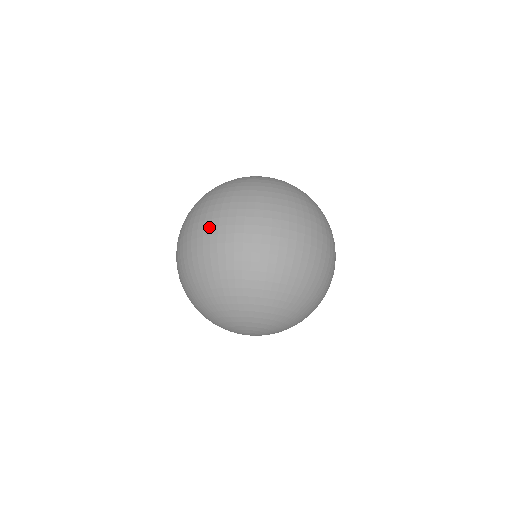
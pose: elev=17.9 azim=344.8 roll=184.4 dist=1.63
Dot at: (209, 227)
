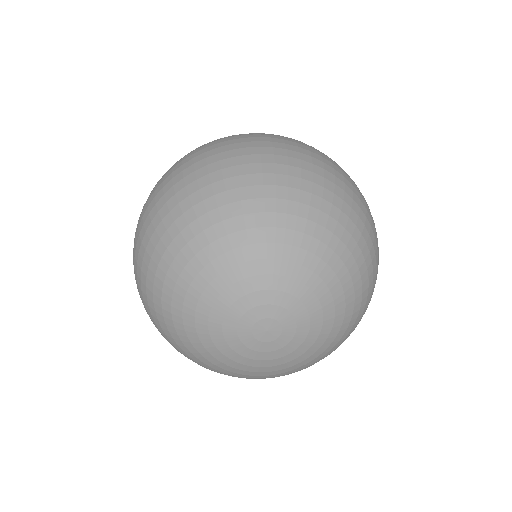
Dot at: occluded
